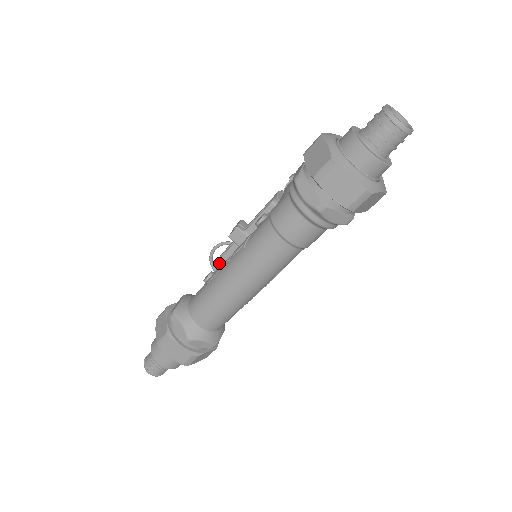
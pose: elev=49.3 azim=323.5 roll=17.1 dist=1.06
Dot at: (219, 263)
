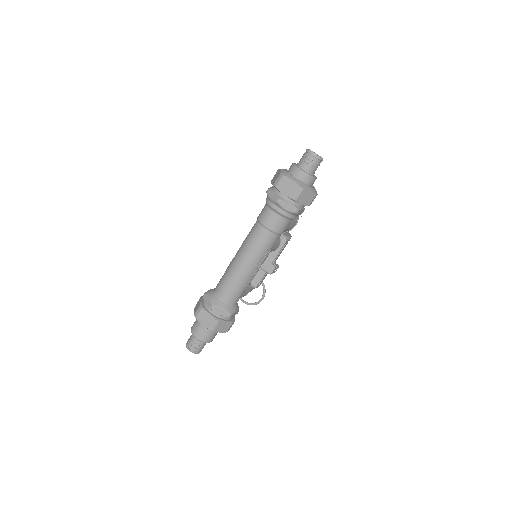
Dot at: occluded
